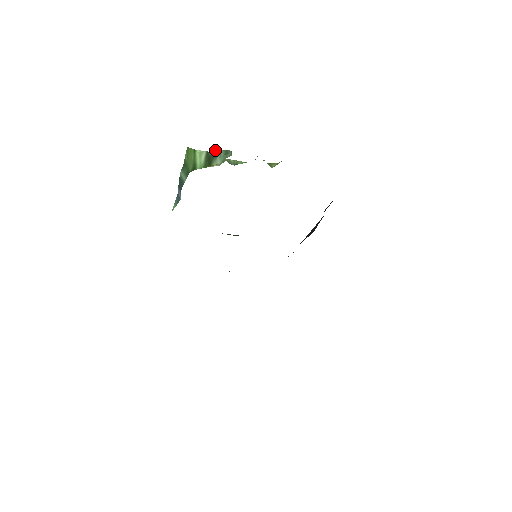
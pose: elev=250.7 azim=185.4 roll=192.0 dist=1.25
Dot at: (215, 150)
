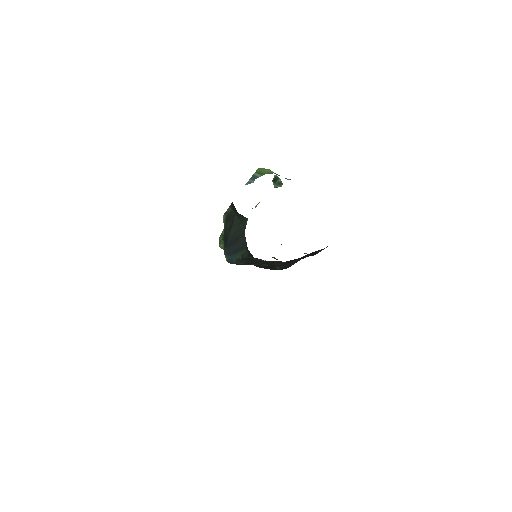
Dot at: (273, 179)
